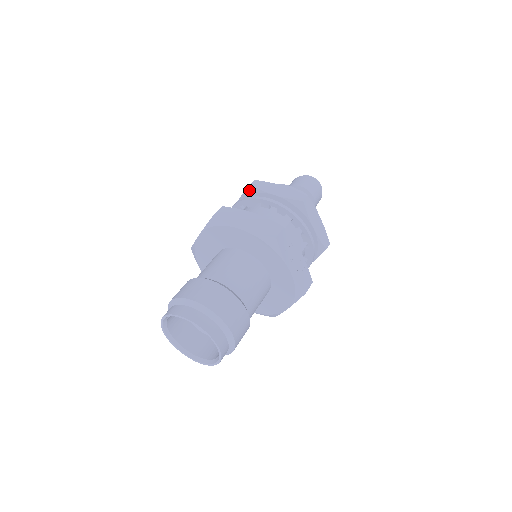
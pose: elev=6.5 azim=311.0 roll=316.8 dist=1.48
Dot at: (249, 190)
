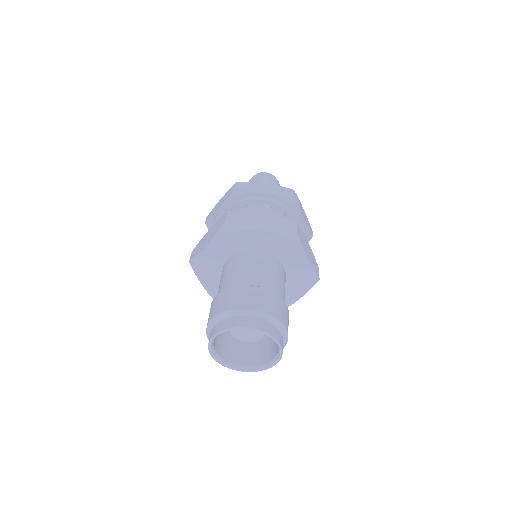
Dot at: (236, 193)
